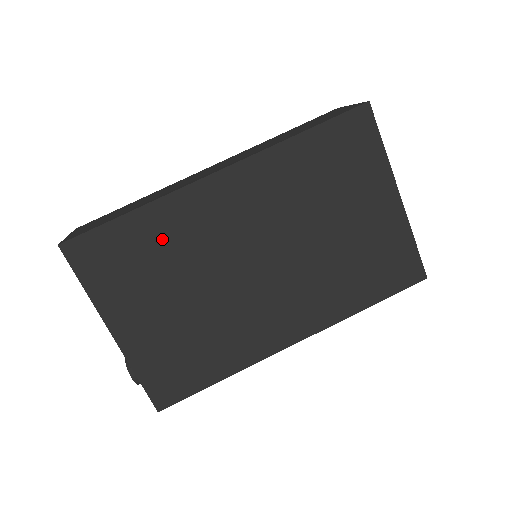
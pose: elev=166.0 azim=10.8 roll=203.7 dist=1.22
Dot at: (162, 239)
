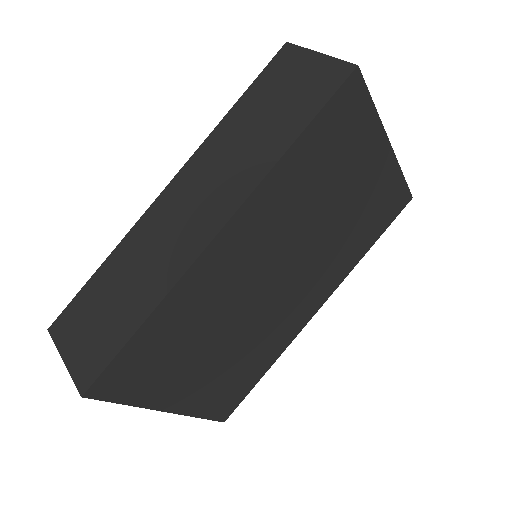
Dot at: (184, 322)
